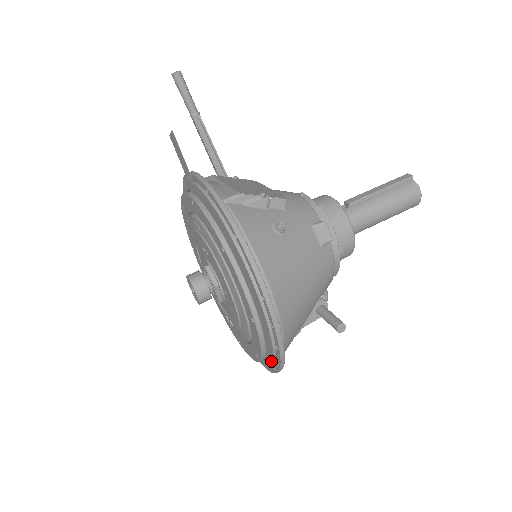
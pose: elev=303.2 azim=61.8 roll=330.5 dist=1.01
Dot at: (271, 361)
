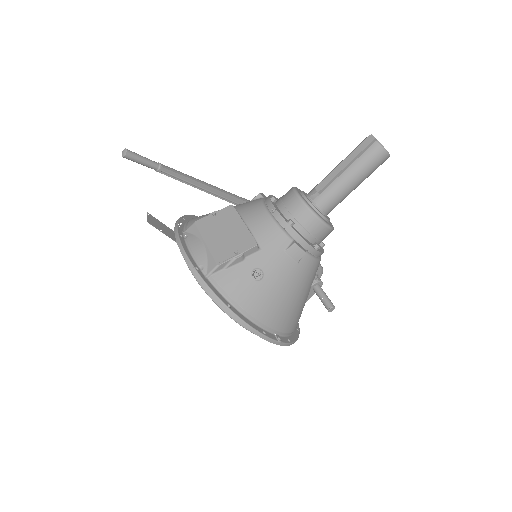
Dot at: occluded
